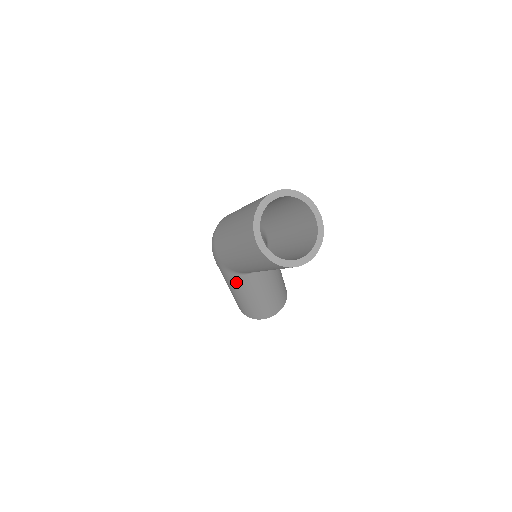
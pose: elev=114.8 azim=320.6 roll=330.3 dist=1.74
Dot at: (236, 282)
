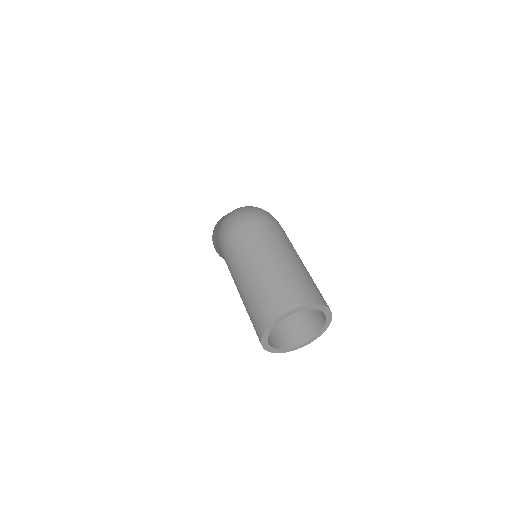
Dot at: occluded
